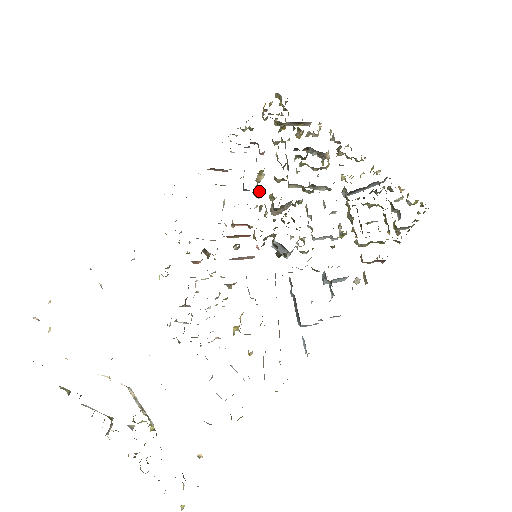
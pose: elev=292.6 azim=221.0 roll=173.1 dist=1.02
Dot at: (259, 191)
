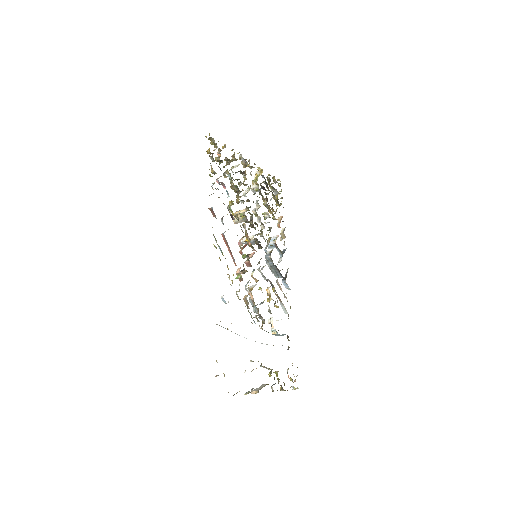
Dot at: (237, 215)
